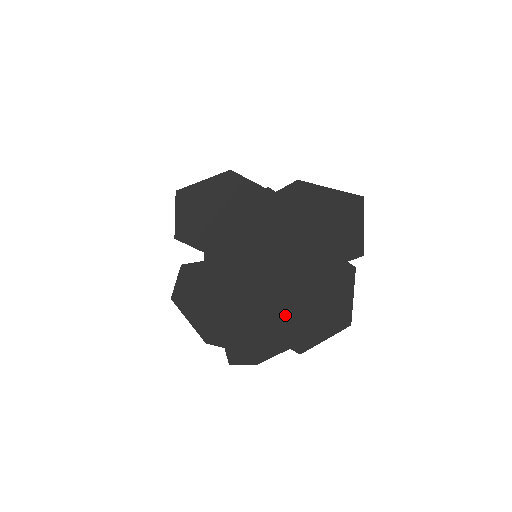
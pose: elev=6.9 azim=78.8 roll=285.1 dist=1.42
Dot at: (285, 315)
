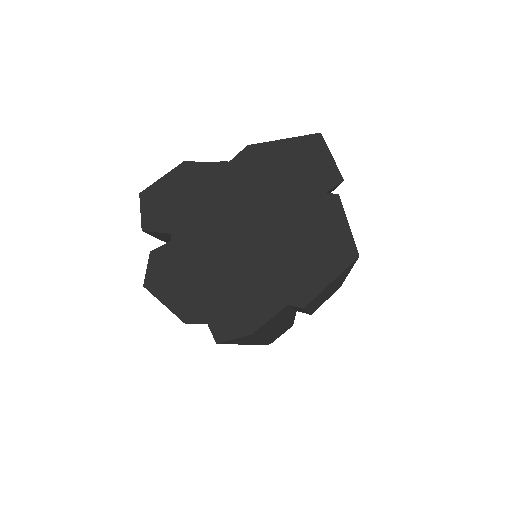
Dot at: (270, 268)
